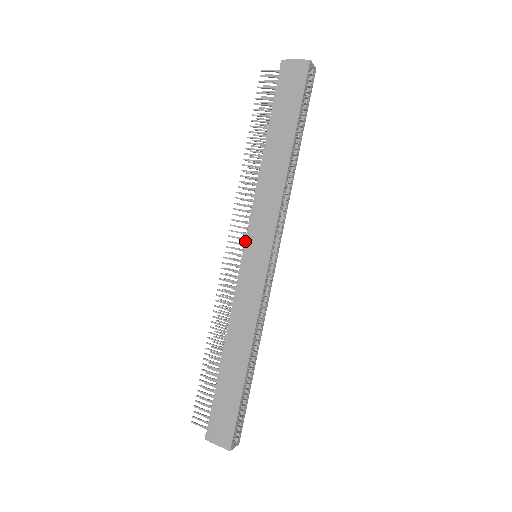
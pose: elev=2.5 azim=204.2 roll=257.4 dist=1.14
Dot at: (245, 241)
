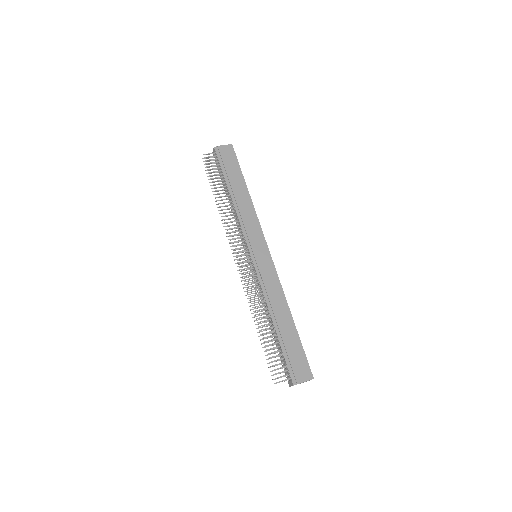
Dot at: (248, 248)
